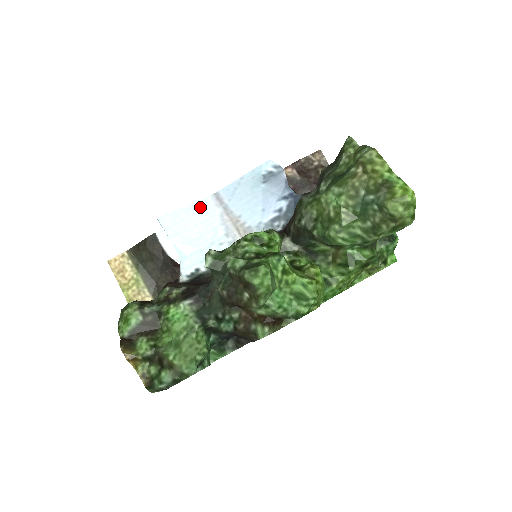
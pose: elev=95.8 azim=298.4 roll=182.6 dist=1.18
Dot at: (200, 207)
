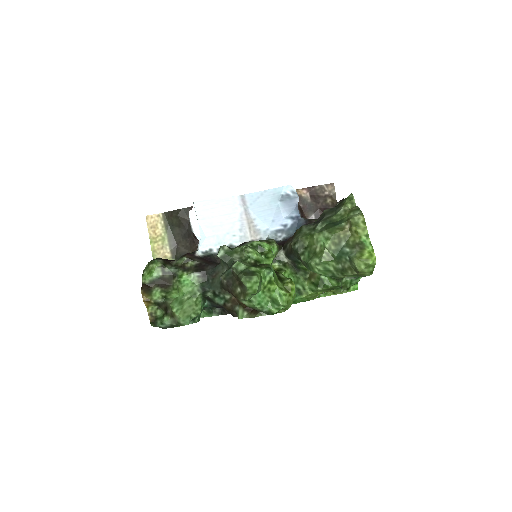
Dot at: (227, 203)
